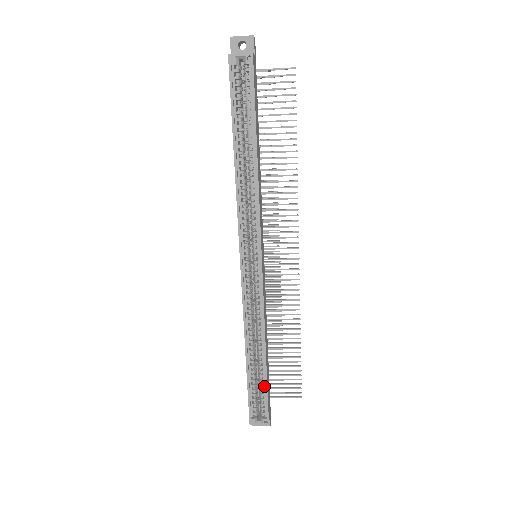
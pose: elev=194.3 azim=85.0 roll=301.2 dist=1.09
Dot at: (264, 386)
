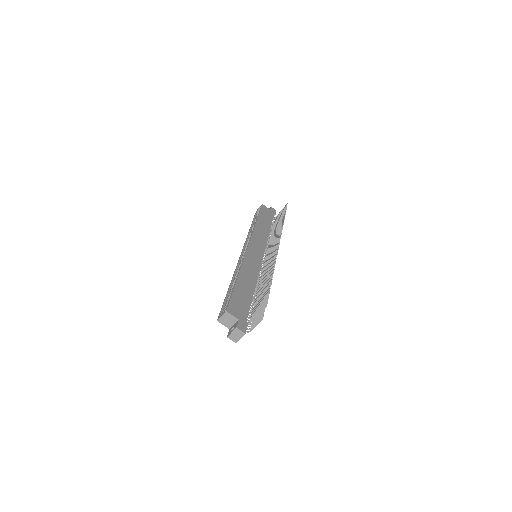
Dot at: (233, 294)
